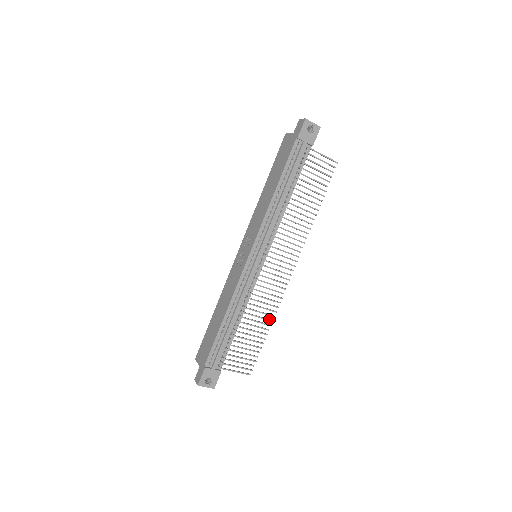
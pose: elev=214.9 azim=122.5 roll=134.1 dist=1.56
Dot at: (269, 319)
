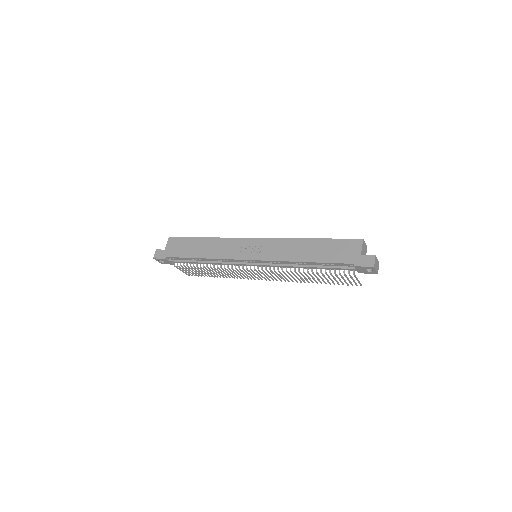
Dot at: (226, 276)
